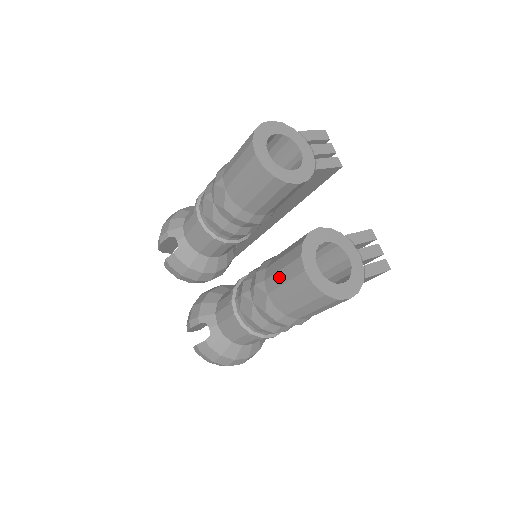
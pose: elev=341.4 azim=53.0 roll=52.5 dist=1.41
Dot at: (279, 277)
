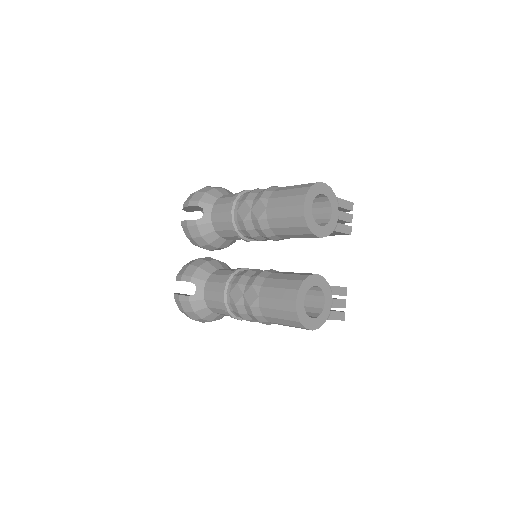
Dot at: (274, 292)
